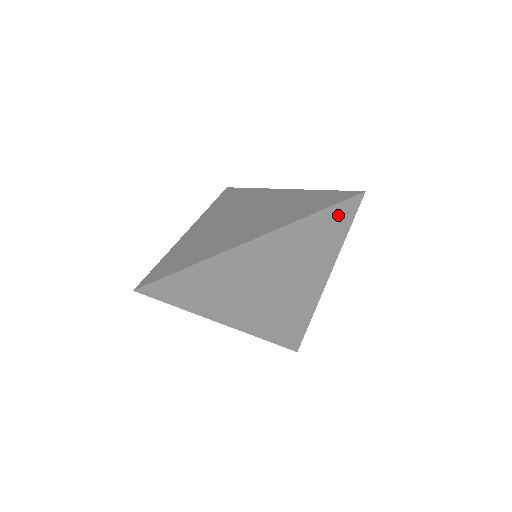
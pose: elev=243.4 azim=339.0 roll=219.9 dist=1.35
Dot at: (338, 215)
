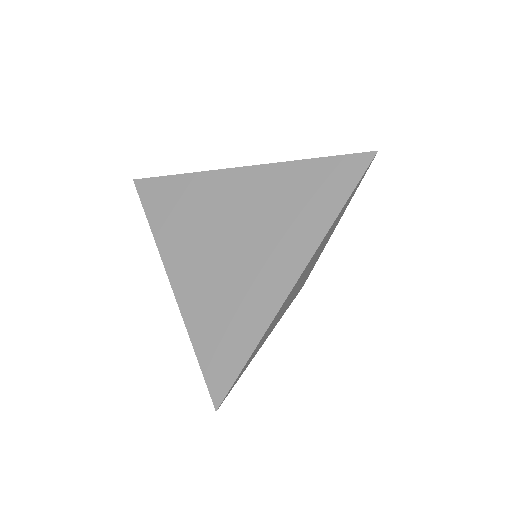
Dot at: (339, 172)
